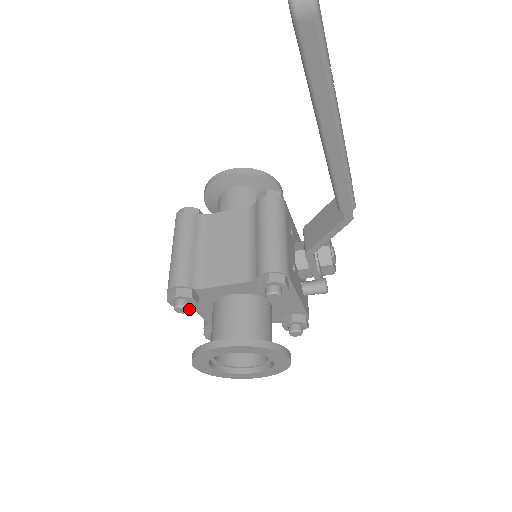
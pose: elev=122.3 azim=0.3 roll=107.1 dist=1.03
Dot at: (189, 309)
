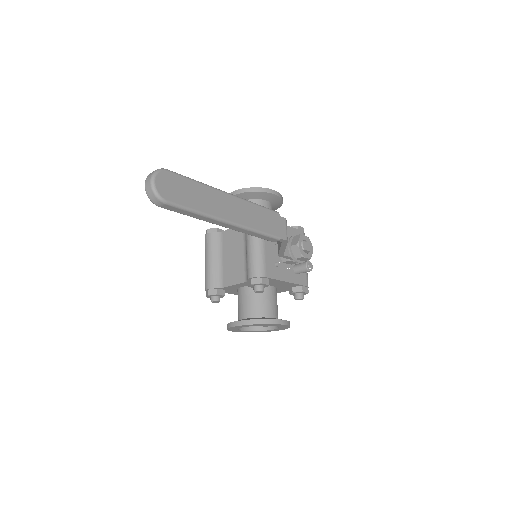
Dot at: (219, 300)
